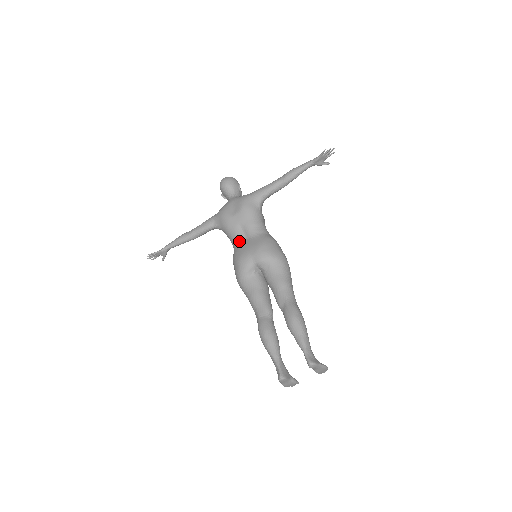
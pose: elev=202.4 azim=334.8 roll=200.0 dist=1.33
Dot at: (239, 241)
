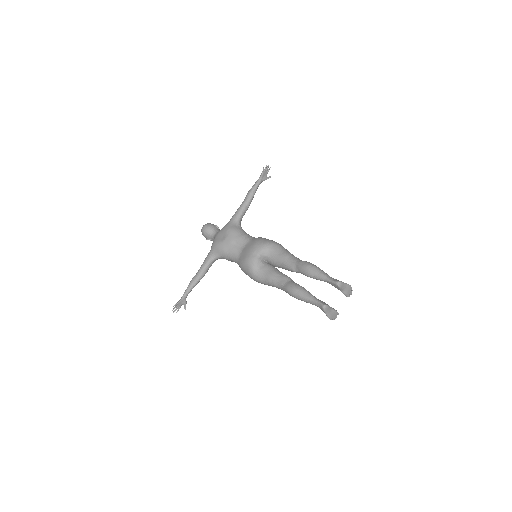
Dot at: (238, 253)
